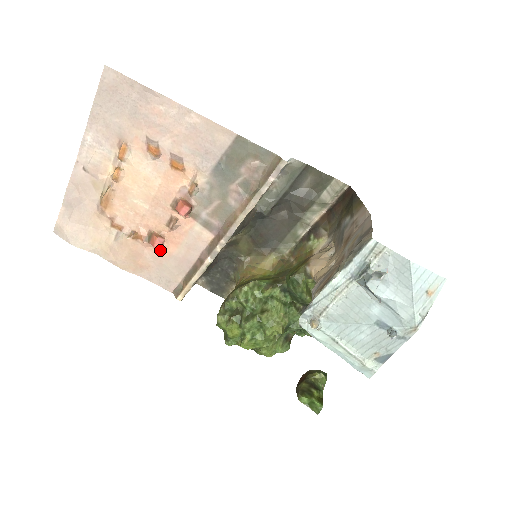
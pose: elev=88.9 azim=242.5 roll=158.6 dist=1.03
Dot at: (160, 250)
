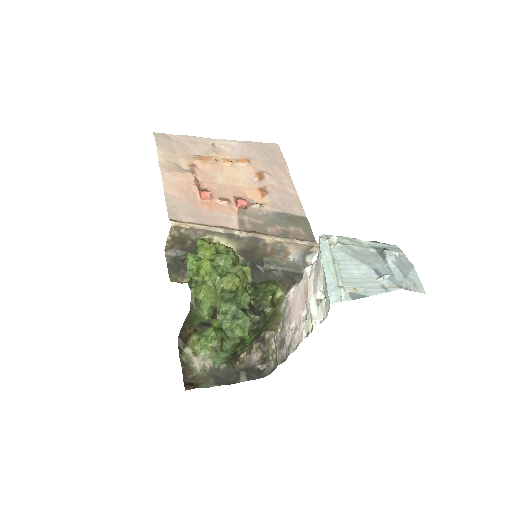
Dot at: (198, 200)
